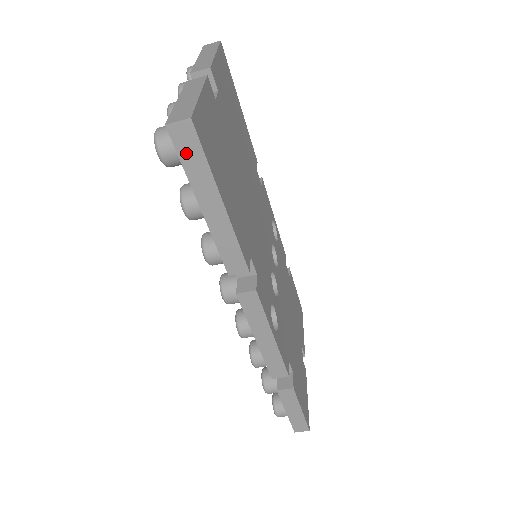
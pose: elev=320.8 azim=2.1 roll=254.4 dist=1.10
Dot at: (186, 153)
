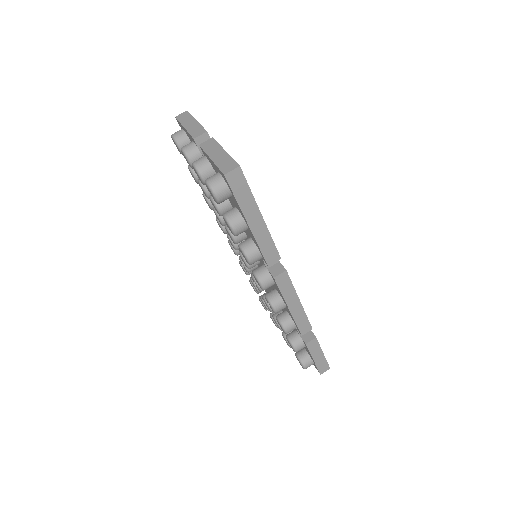
Dot at: (237, 189)
